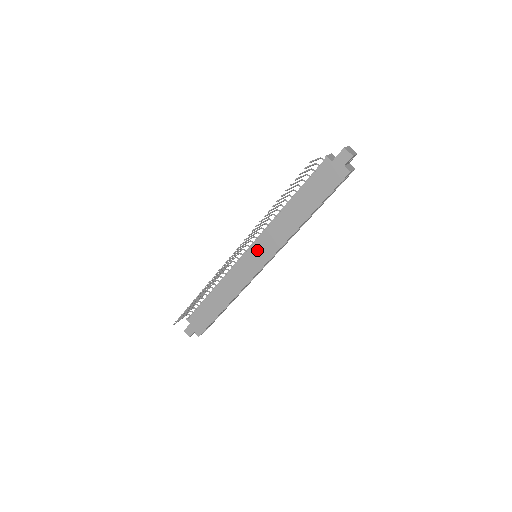
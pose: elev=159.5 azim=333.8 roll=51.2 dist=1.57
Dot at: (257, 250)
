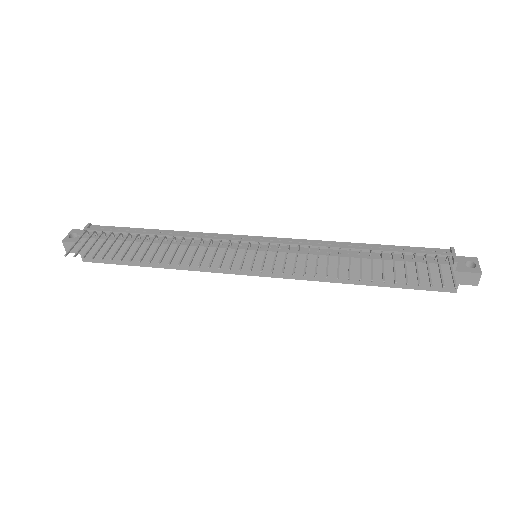
Dot at: (268, 259)
